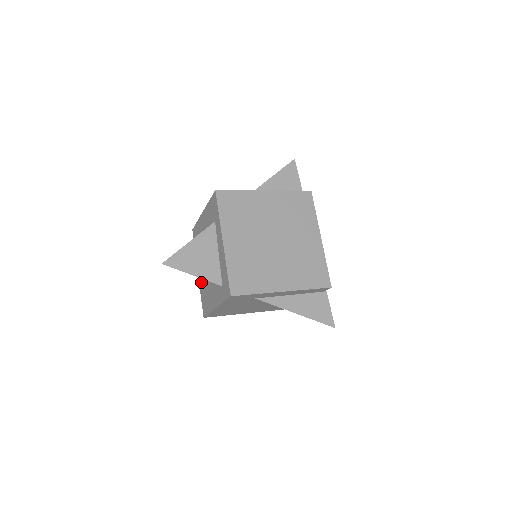
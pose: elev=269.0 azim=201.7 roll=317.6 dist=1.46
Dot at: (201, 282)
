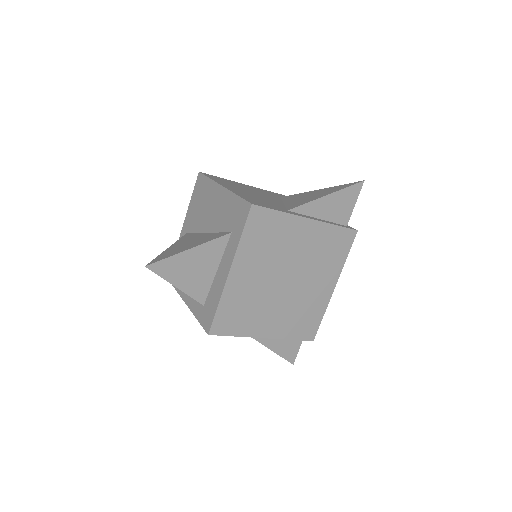
Dot at: occluded
